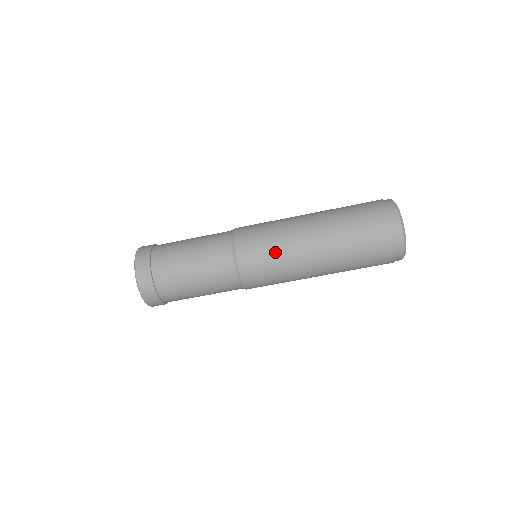
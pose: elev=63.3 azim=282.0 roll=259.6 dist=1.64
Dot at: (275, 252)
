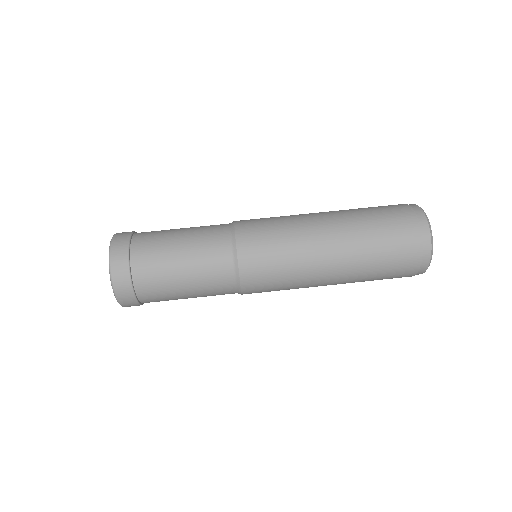
Dot at: occluded
